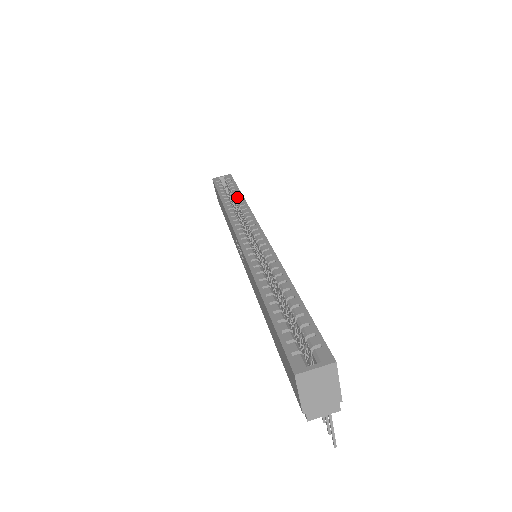
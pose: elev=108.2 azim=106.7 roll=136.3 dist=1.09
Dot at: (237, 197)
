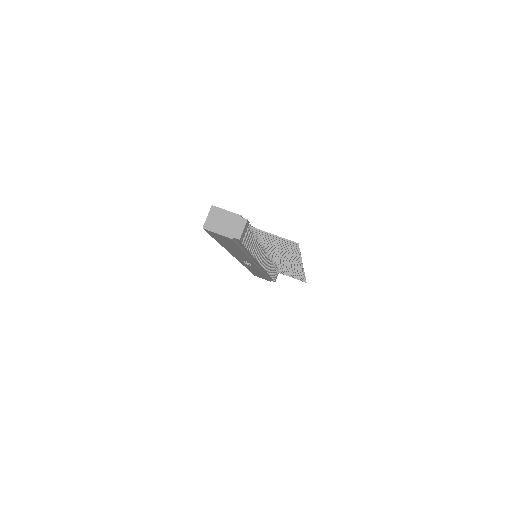
Dot at: occluded
